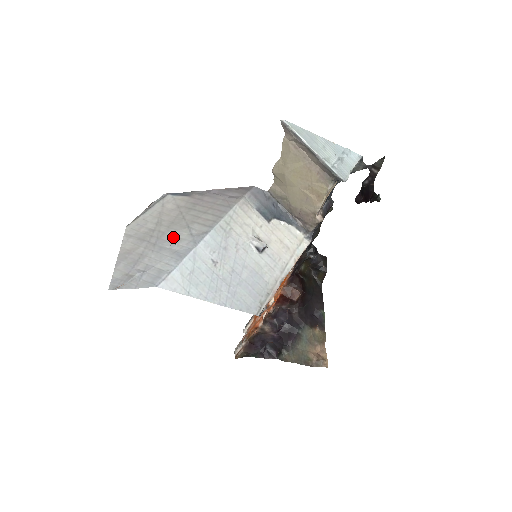
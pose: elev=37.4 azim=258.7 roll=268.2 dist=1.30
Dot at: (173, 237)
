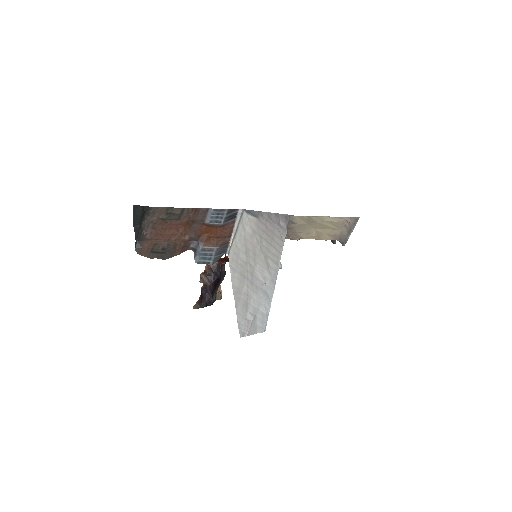
Dot at: (261, 275)
